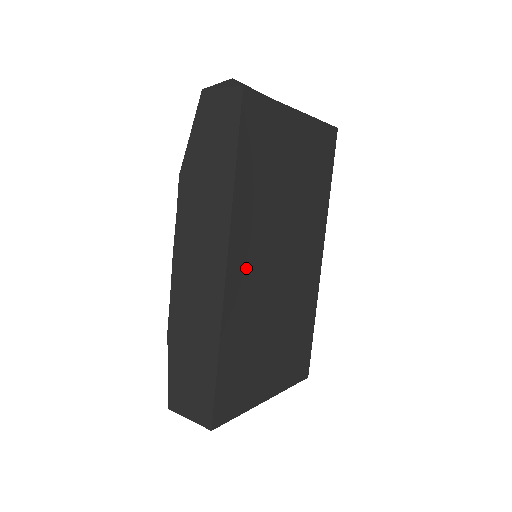
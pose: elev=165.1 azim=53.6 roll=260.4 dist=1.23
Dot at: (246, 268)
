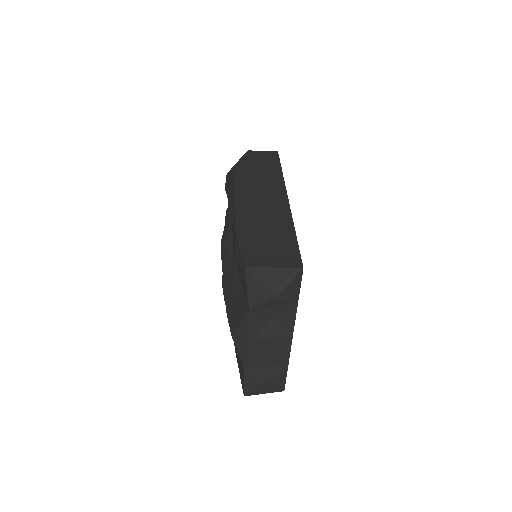
Dot at: occluded
